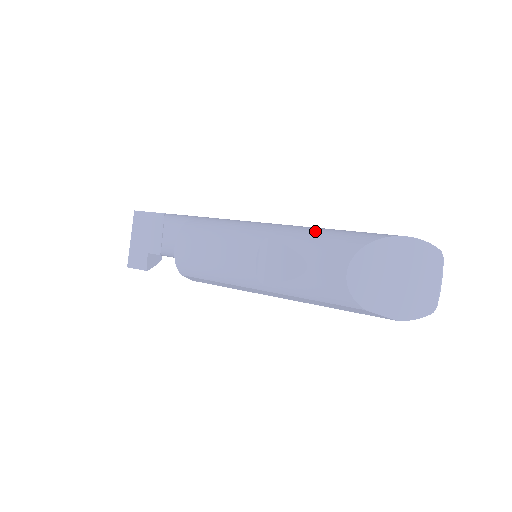
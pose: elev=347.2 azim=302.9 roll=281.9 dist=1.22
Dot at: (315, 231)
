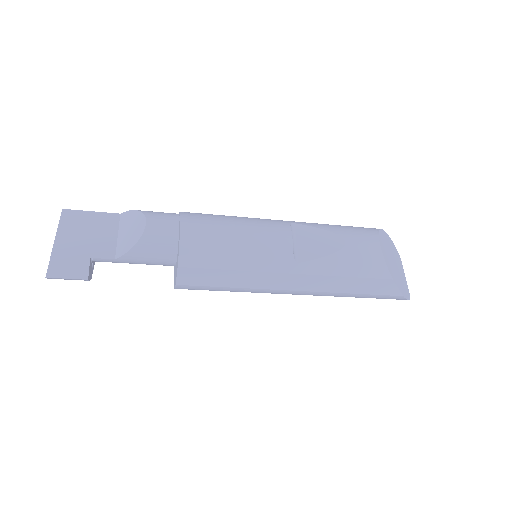
Dot at: occluded
